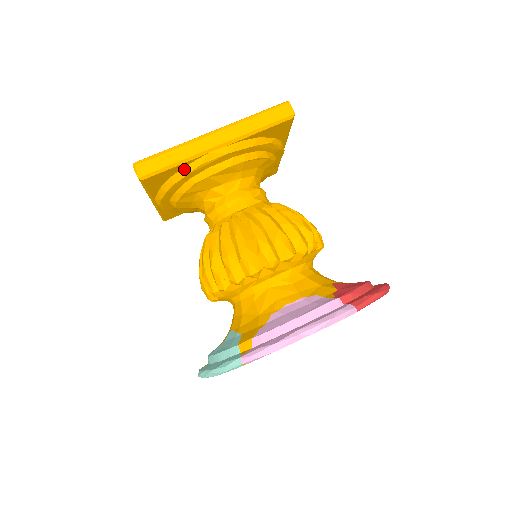
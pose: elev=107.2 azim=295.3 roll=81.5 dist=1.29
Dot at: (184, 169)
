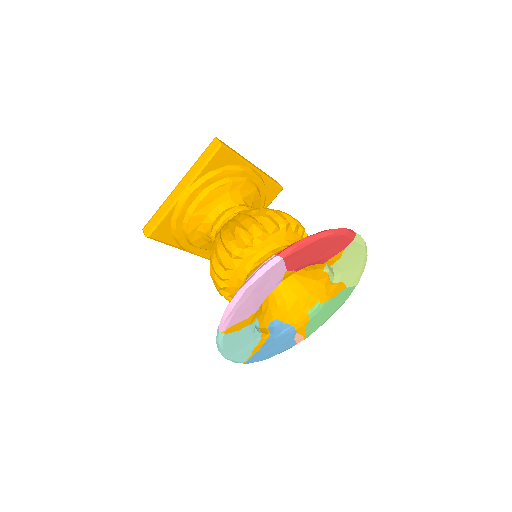
Dot at: (173, 218)
